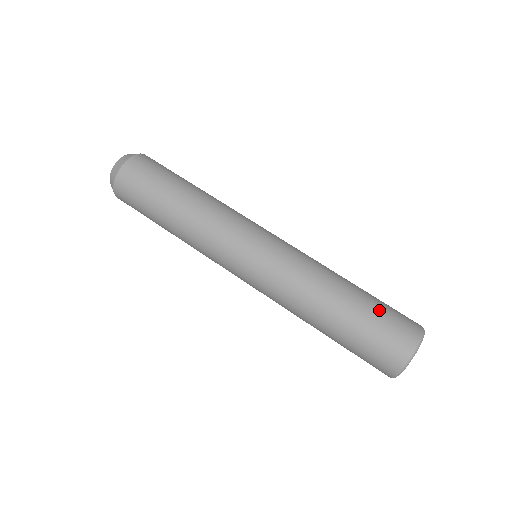
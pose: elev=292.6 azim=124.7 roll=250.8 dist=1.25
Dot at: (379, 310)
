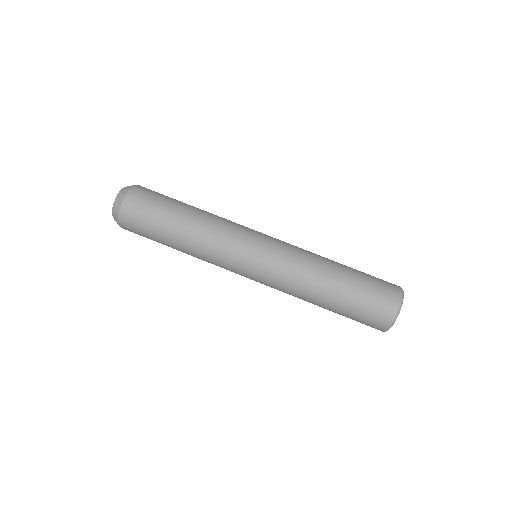
Dot at: (367, 274)
